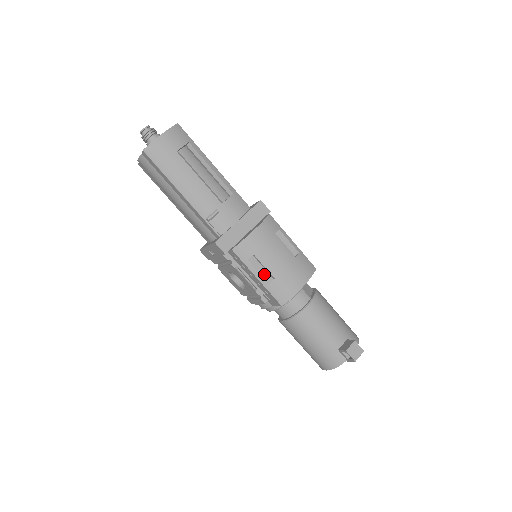
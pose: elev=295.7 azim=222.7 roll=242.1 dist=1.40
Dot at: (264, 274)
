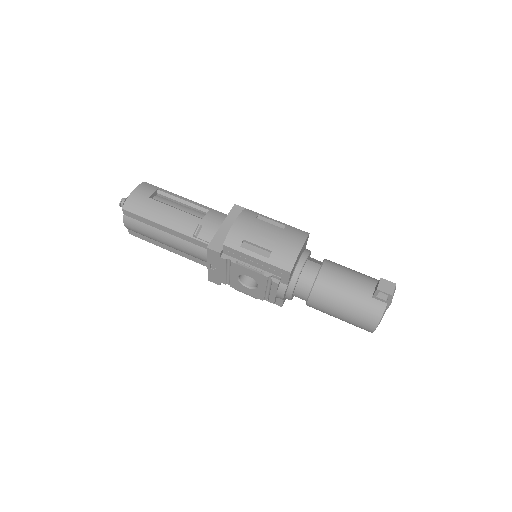
Dot at: (261, 252)
